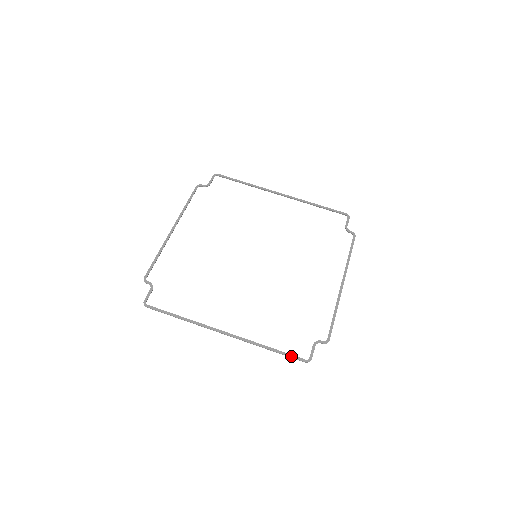
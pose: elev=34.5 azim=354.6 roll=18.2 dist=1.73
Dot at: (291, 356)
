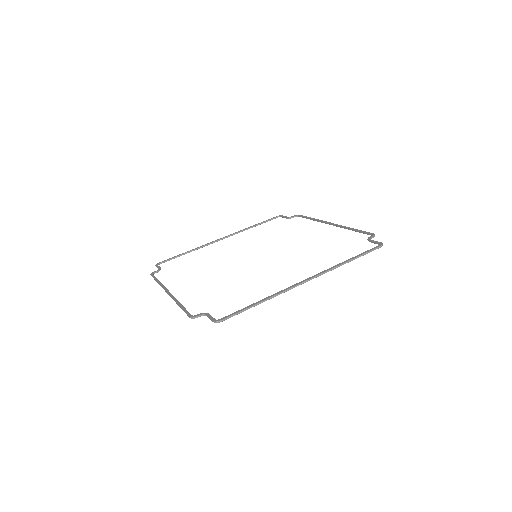
Dot at: (368, 251)
